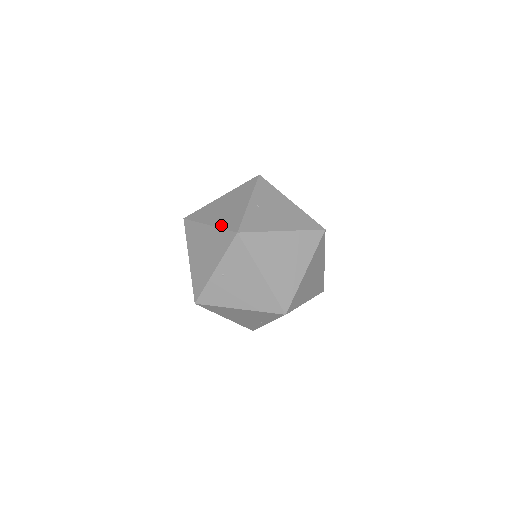
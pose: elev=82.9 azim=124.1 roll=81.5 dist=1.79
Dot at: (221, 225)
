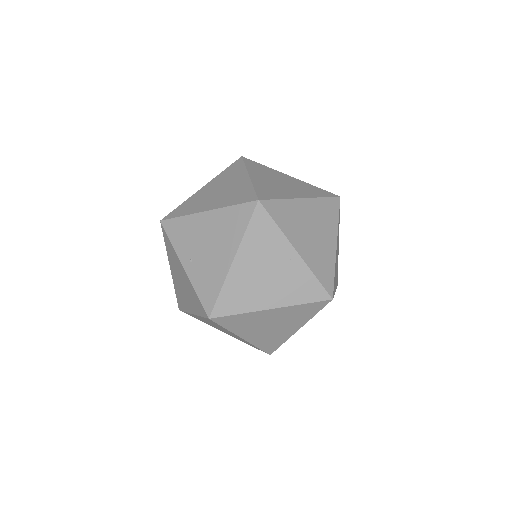
Dot at: occluded
